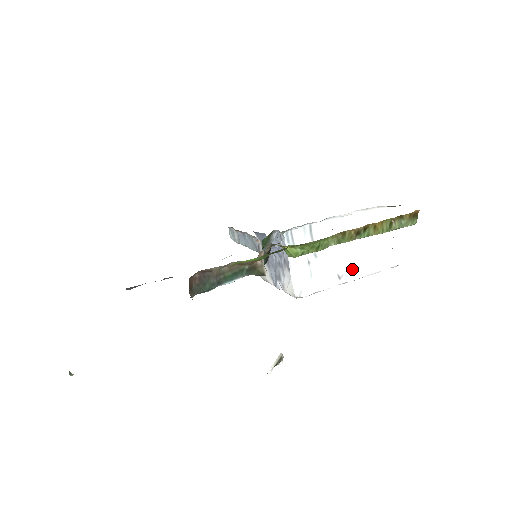
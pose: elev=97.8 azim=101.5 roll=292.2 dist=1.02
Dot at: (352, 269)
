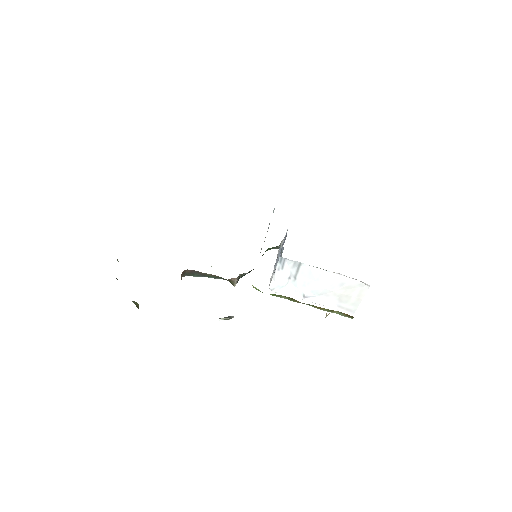
Dot at: (317, 298)
